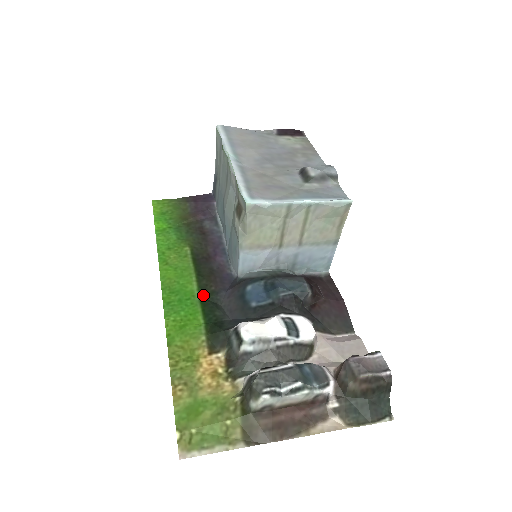
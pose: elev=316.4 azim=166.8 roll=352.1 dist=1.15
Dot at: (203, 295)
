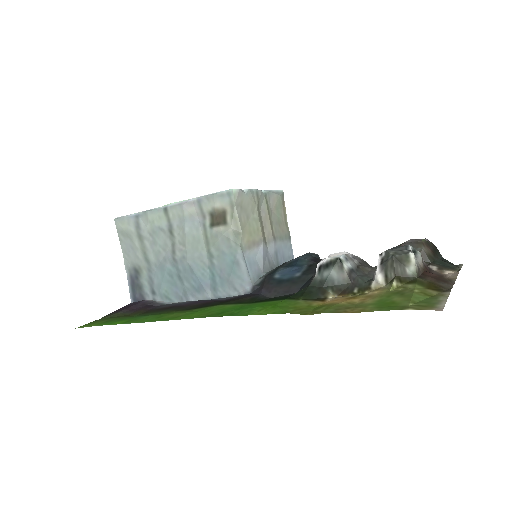
Dot at: (248, 302)
